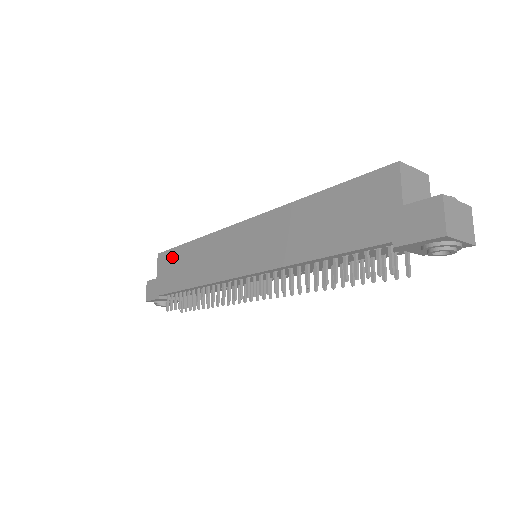
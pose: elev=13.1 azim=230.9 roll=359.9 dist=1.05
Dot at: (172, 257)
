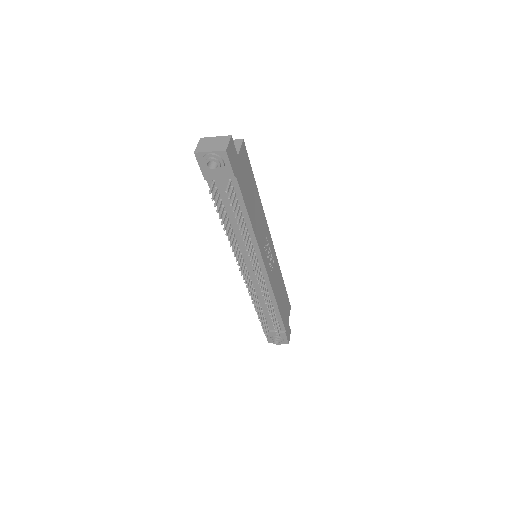
Dot at: occluded
